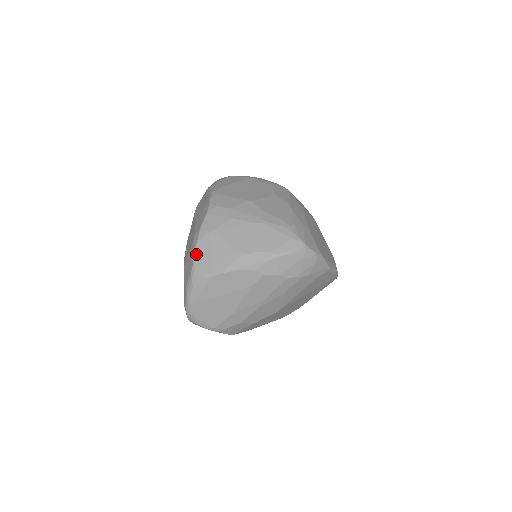
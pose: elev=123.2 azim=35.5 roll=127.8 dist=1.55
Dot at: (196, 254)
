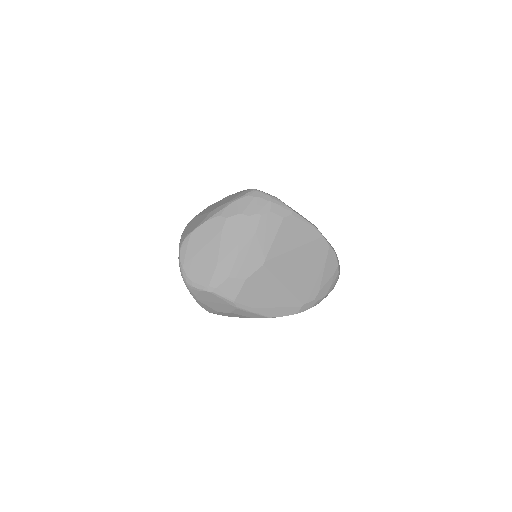
Dot at: (183, 232)
